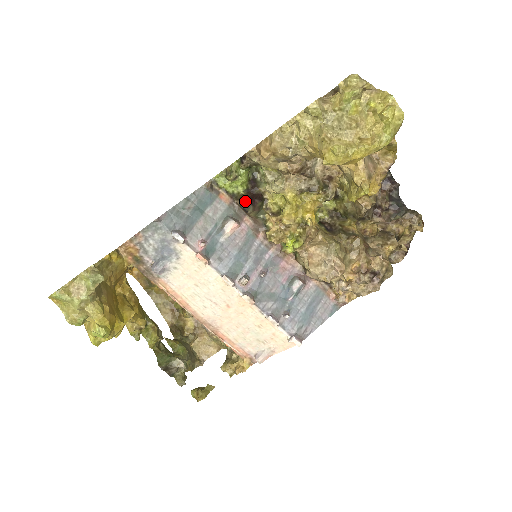
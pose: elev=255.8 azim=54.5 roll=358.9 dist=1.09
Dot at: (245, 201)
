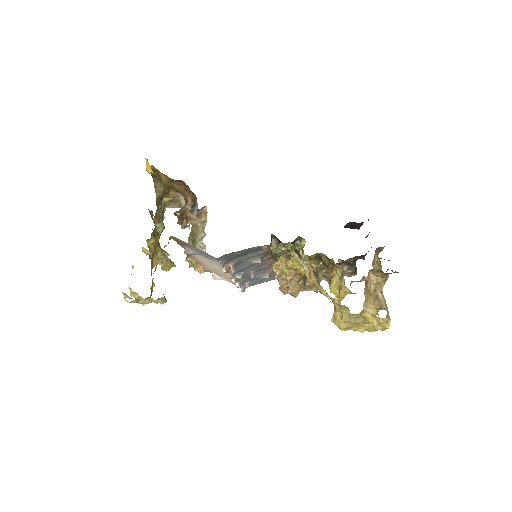
Dot at: occluded
